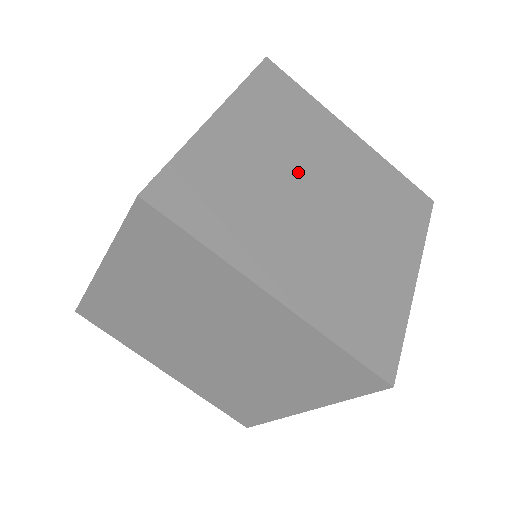
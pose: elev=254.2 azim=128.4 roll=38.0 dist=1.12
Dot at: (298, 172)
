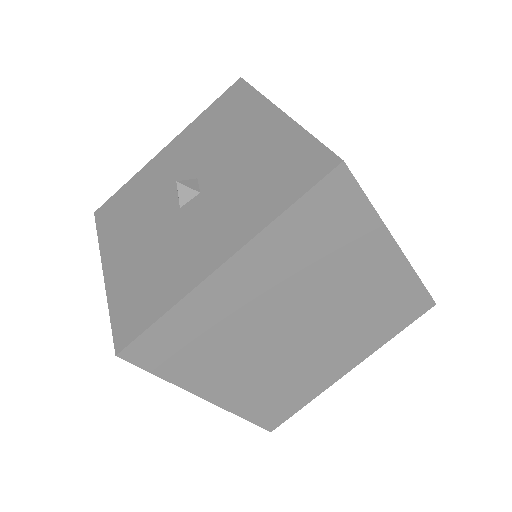
Dot at: (290, 306)
